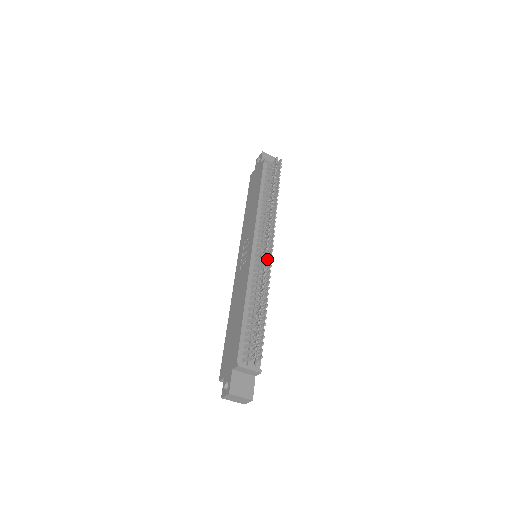
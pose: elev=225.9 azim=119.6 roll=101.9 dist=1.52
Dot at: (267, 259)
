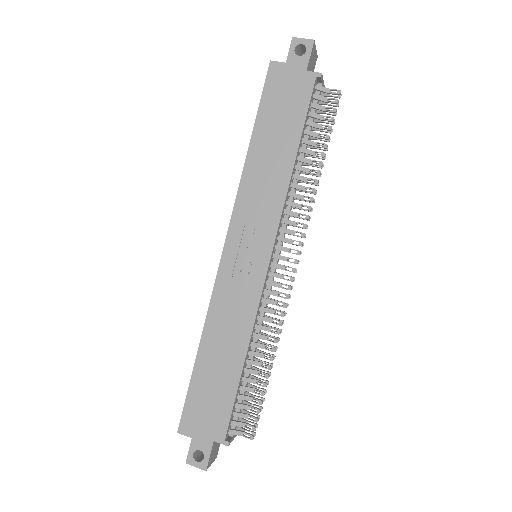
Dot at: (283, 288)
